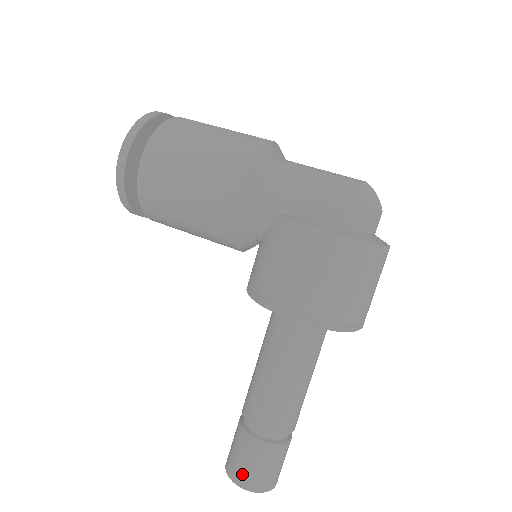
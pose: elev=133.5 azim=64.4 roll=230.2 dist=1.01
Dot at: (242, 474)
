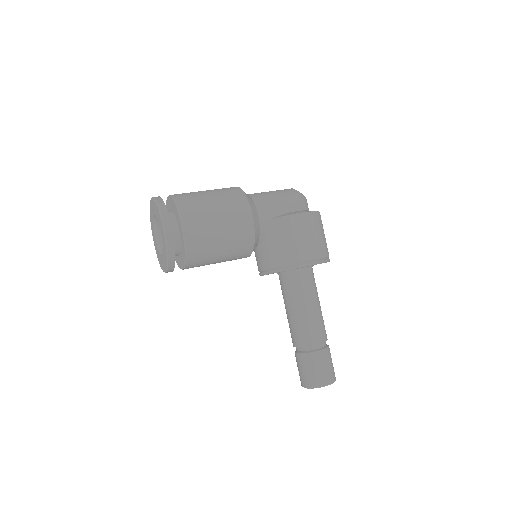
Dot at: (323, 377)
